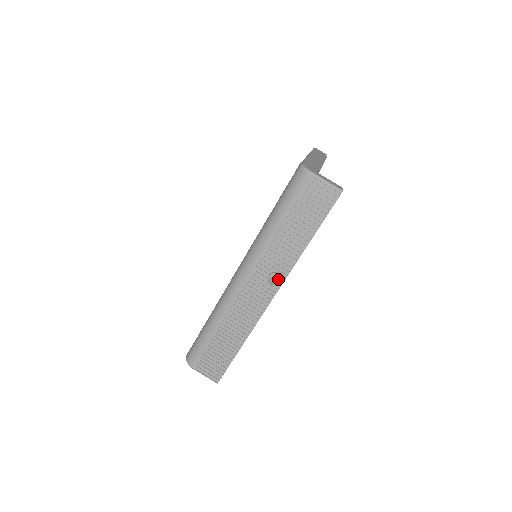
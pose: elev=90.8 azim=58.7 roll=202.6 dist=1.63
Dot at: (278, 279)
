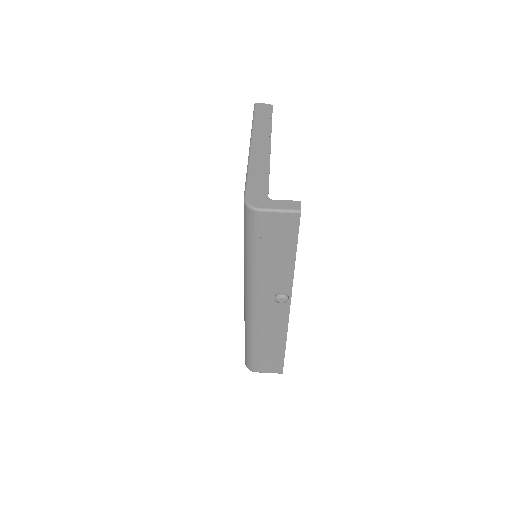
Dot at: (285, 299)
